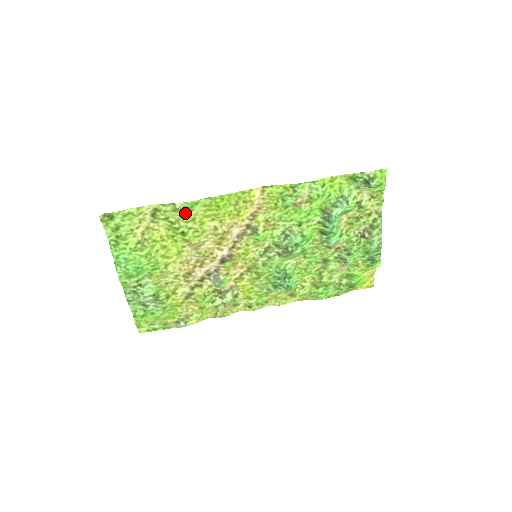
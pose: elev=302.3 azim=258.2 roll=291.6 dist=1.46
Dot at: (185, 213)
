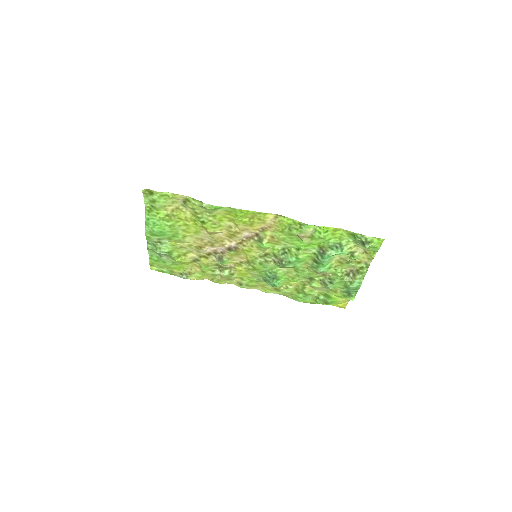
Dot at: (209, 211)
